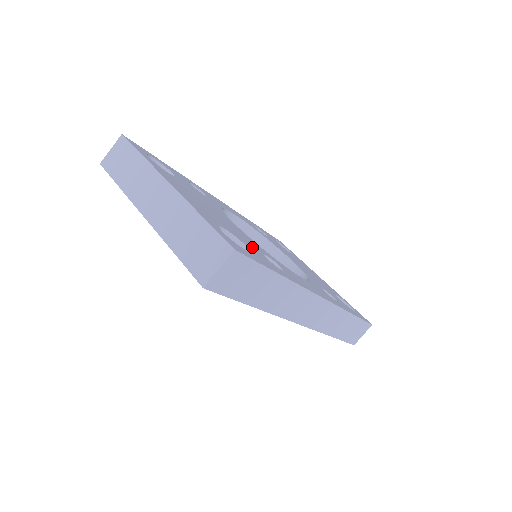
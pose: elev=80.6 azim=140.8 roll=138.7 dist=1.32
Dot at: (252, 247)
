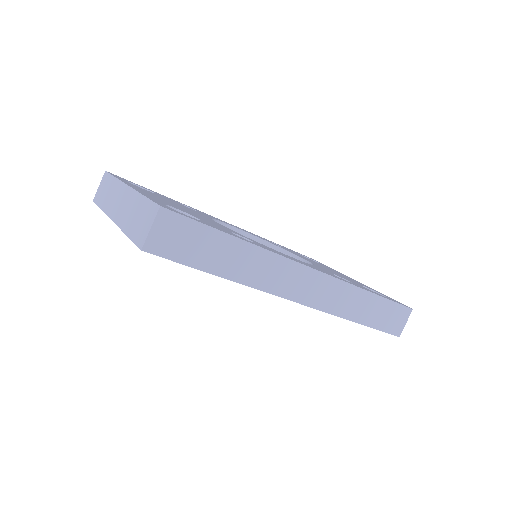
Dot at: occluded
